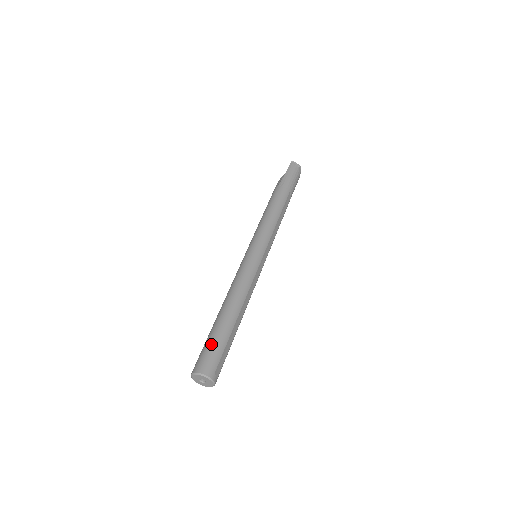
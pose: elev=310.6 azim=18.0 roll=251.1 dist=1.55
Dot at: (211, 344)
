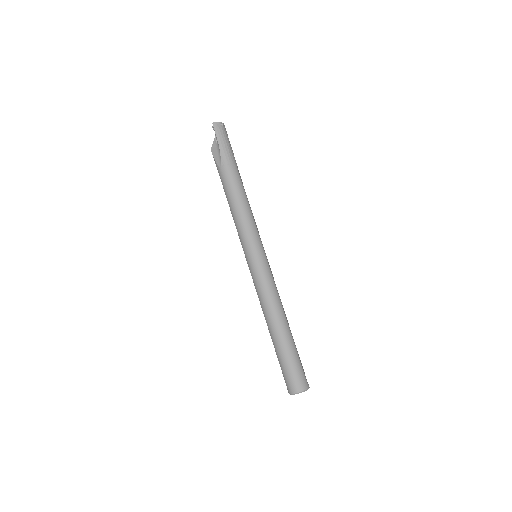
Dot at: (290, 365)
